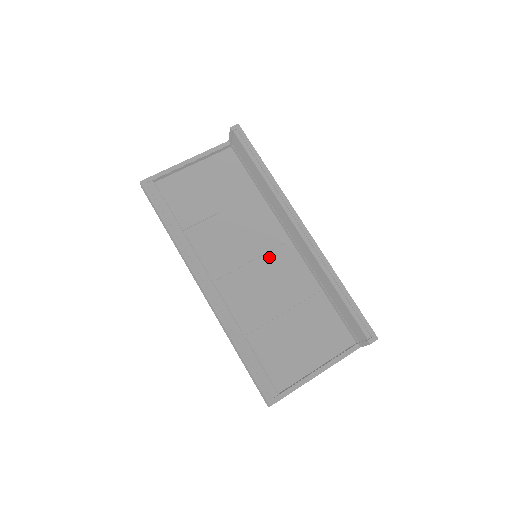
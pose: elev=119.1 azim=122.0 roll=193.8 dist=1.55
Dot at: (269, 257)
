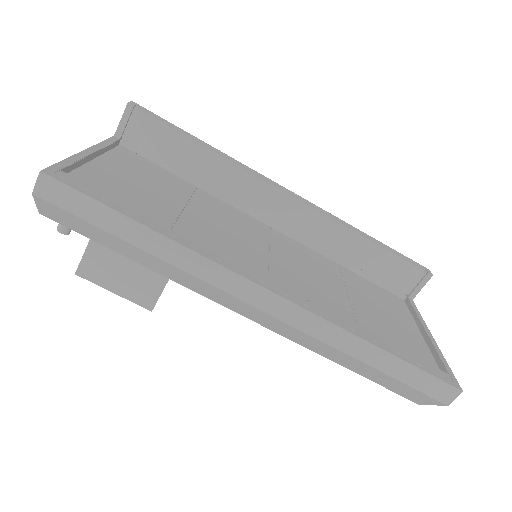
Dot at: (276, 245)
